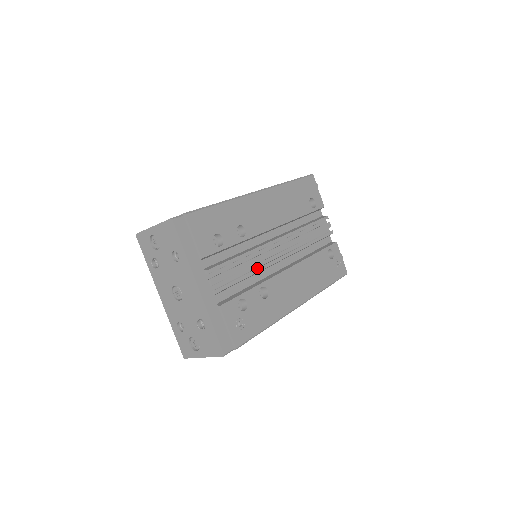
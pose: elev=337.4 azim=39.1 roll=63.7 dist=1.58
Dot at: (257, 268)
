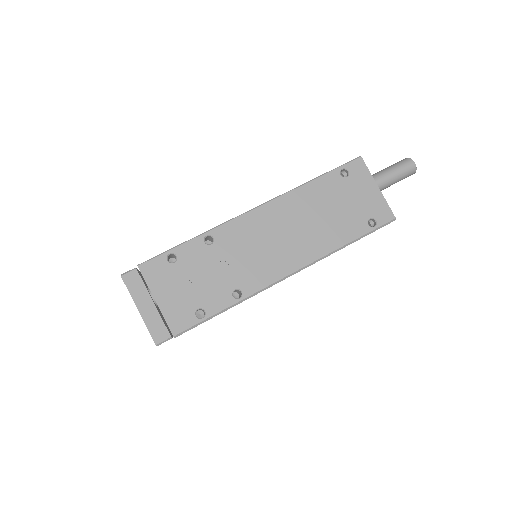
Dot at: occluded
